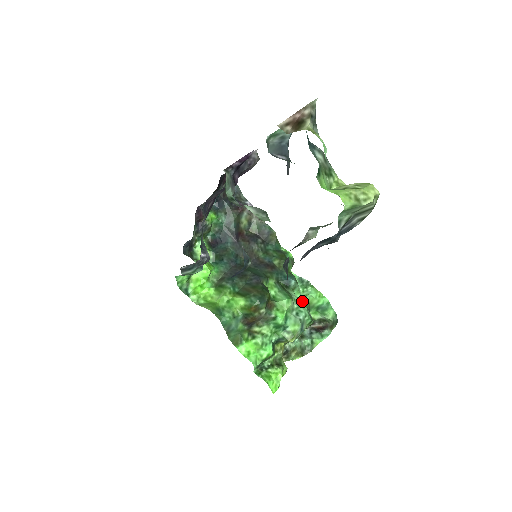
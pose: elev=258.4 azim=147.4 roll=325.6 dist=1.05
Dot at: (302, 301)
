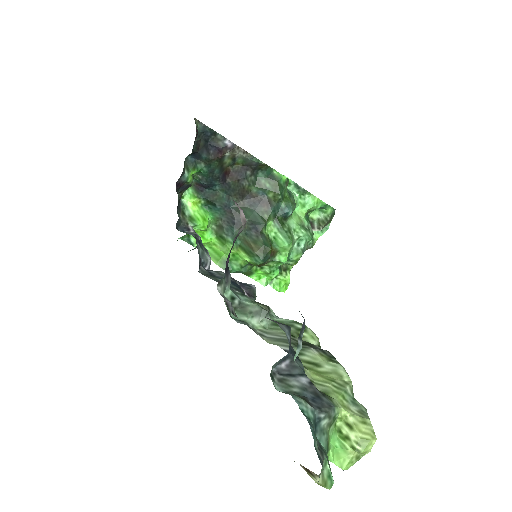
Dot at: (301, 215)
